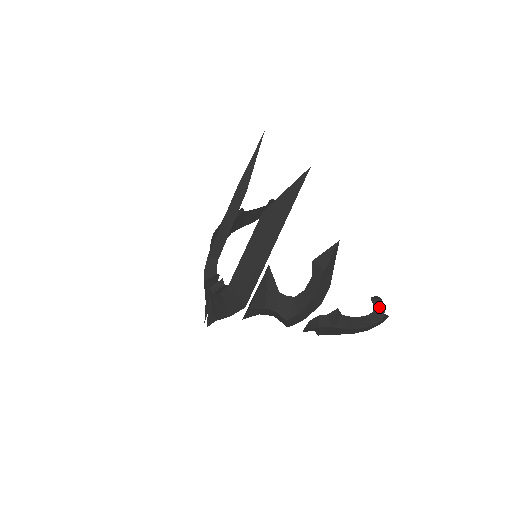
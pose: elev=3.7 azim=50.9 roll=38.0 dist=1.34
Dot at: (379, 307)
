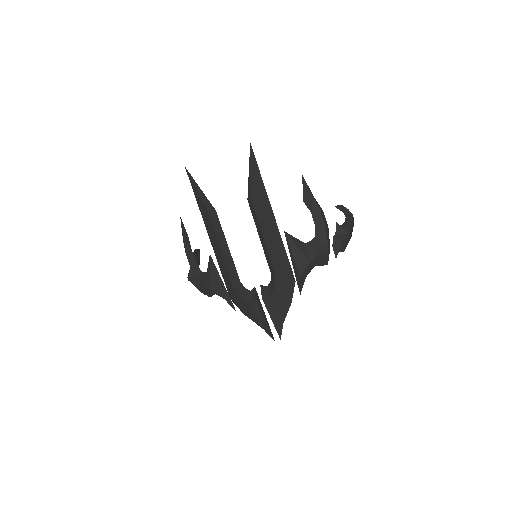
Dot at: (343, 209)
